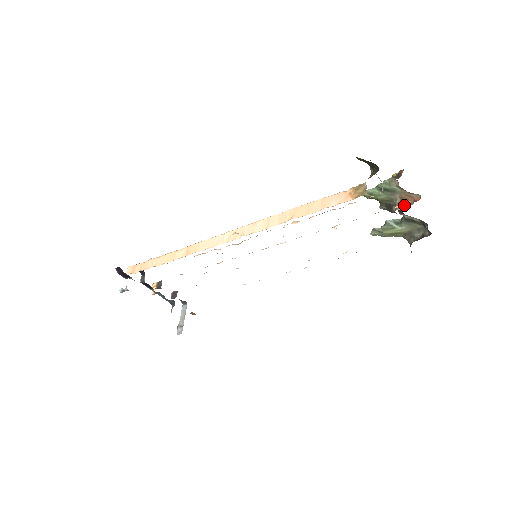
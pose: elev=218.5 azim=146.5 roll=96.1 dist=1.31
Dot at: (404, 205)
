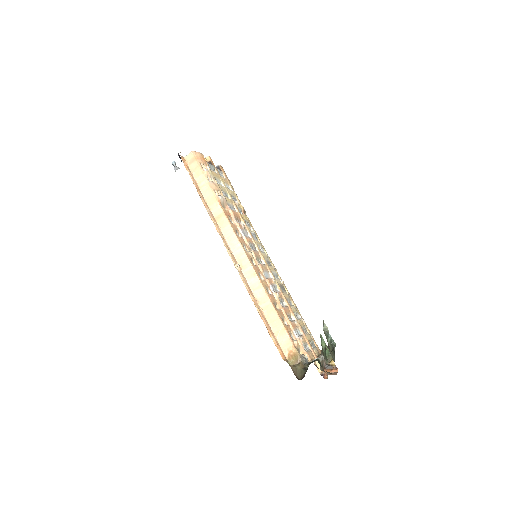
Dot at: (319, 368)
